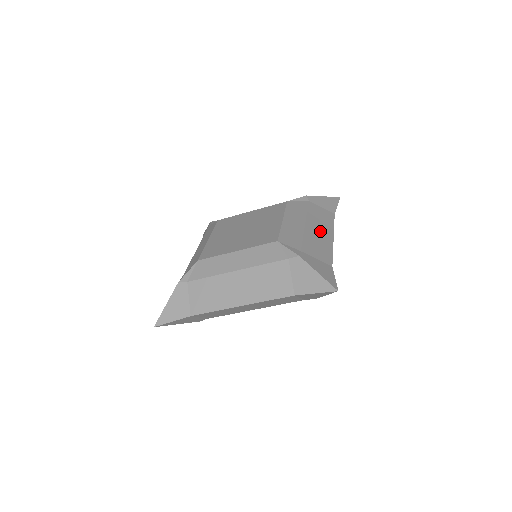
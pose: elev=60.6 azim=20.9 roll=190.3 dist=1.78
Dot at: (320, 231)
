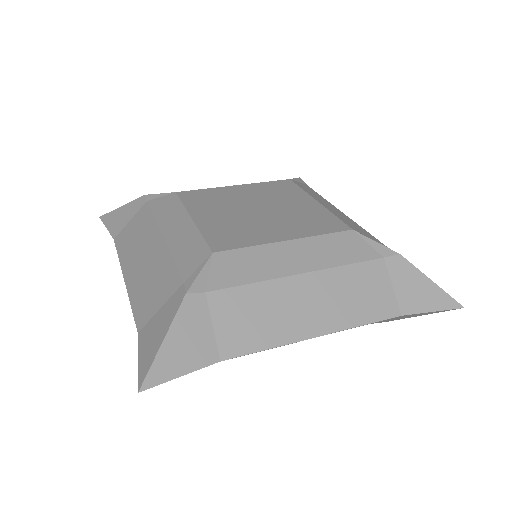
Dot at: occluded
